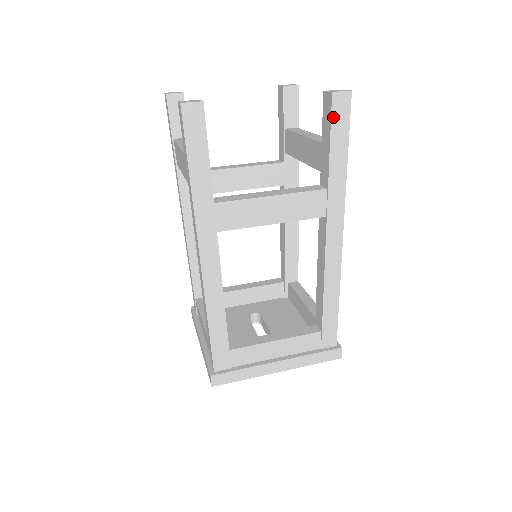
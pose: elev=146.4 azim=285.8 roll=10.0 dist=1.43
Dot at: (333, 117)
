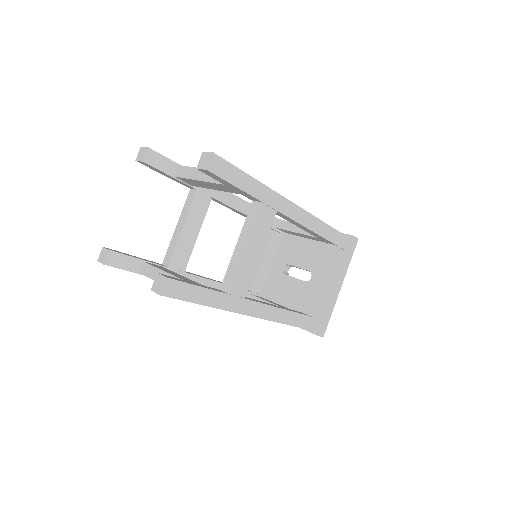
Dot at: (222, 177)
